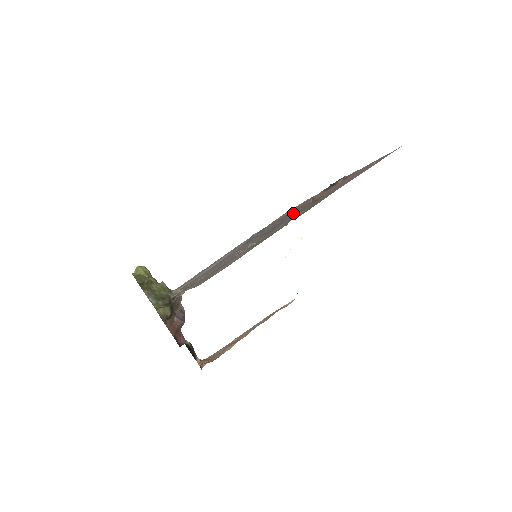
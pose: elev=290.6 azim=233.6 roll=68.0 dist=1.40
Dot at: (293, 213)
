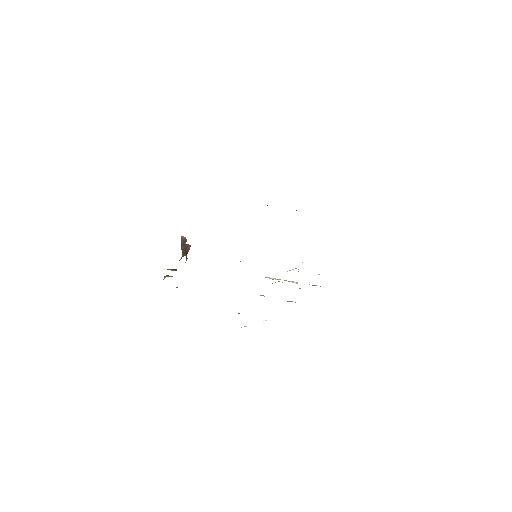
Dot at: occluded
